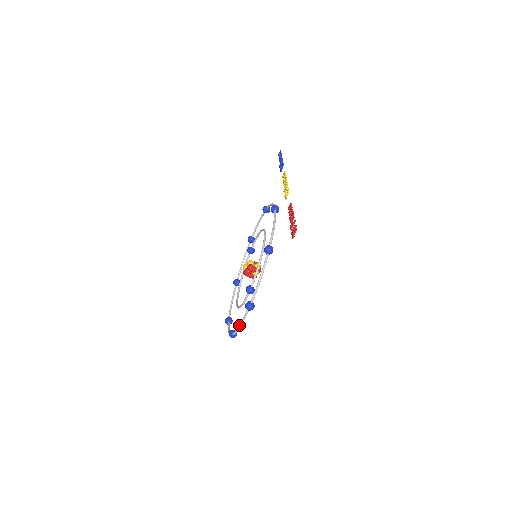
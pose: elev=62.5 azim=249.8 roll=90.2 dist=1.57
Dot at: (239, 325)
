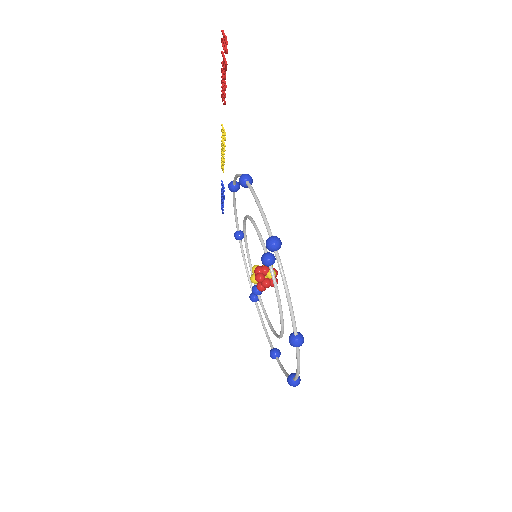
Dot at: occluded
